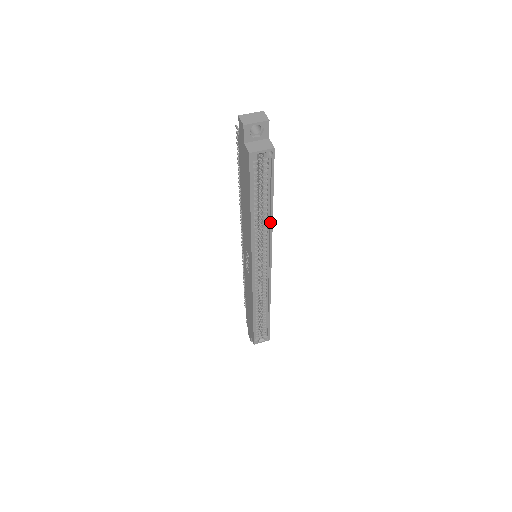
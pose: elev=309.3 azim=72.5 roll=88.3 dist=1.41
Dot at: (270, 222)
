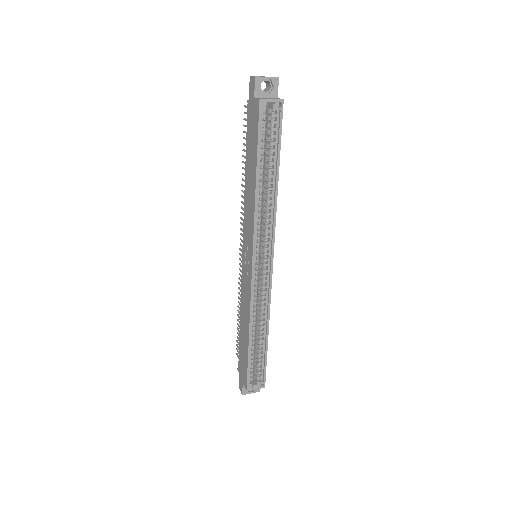
Dot at: (275, 195)
